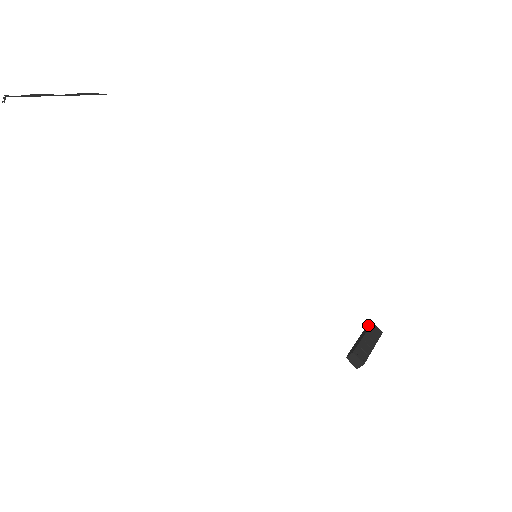
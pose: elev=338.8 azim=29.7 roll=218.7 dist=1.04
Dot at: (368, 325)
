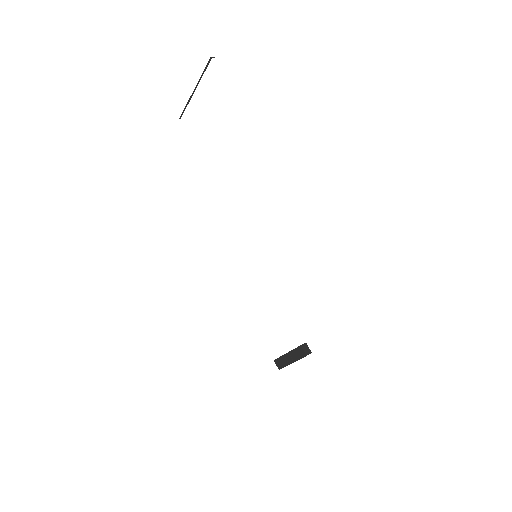
Dot at: occluded
